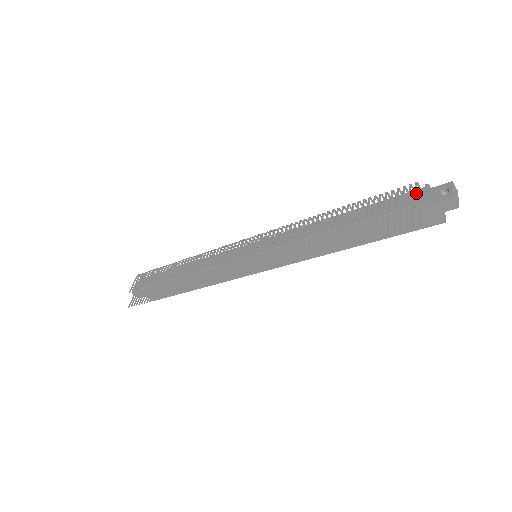
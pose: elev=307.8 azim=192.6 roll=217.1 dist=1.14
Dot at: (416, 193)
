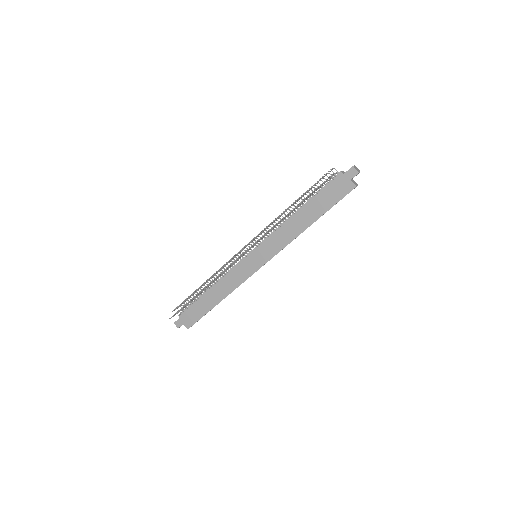
Dot at: (332, 168)
